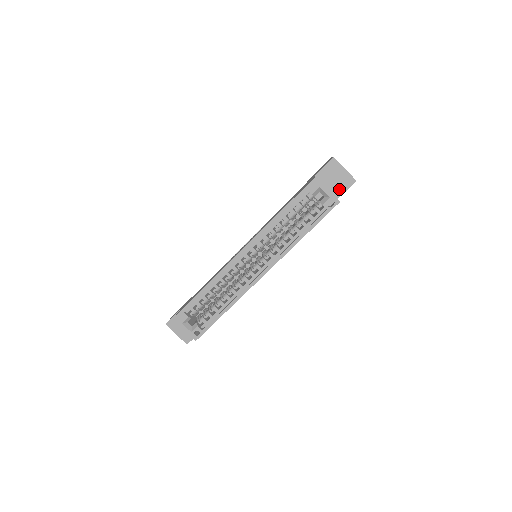
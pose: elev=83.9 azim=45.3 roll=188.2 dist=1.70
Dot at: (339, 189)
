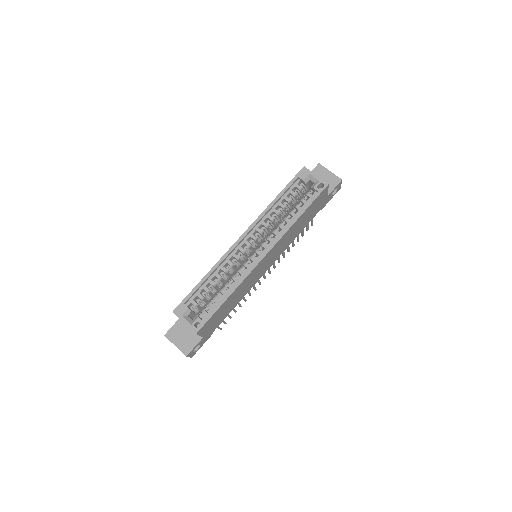
Dot at: (328, 188)
